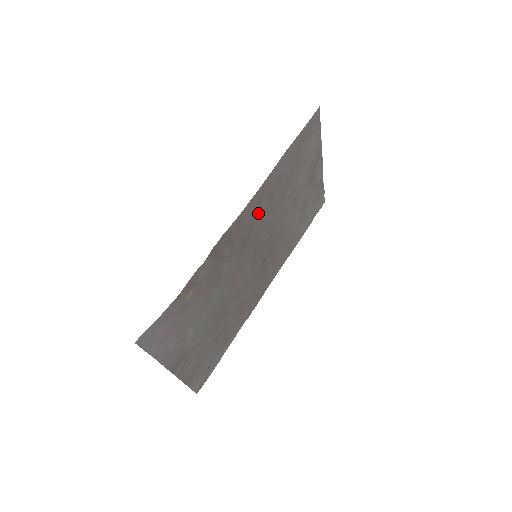
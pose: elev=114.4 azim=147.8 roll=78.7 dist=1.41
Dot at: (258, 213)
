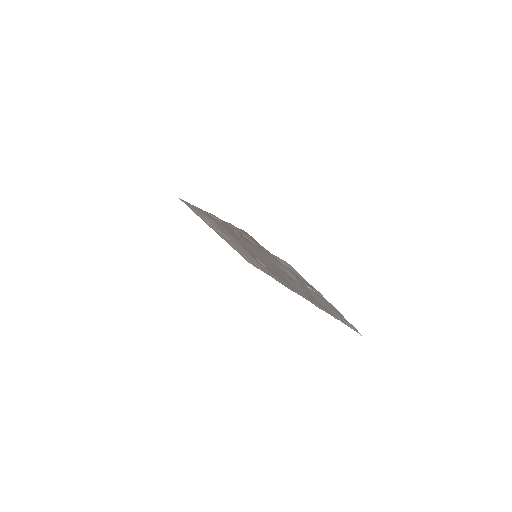
Dot at: (222, 227)
